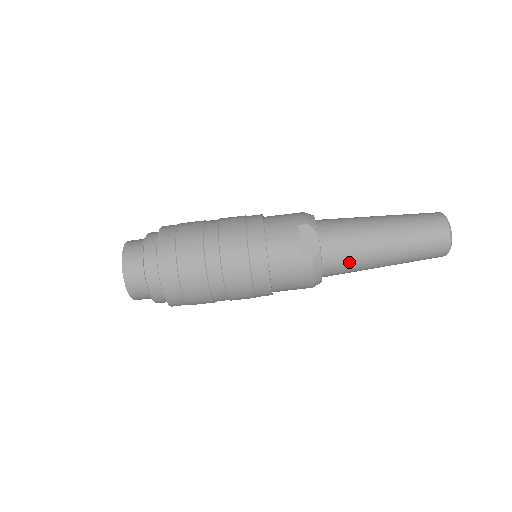
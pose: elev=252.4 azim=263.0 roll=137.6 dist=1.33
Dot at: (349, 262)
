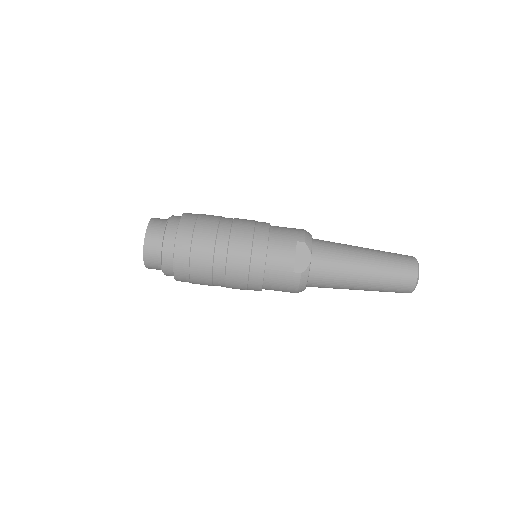
Dot at: (331, 281)
